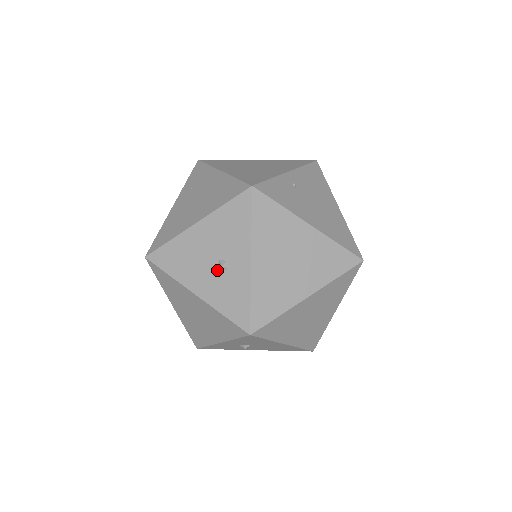
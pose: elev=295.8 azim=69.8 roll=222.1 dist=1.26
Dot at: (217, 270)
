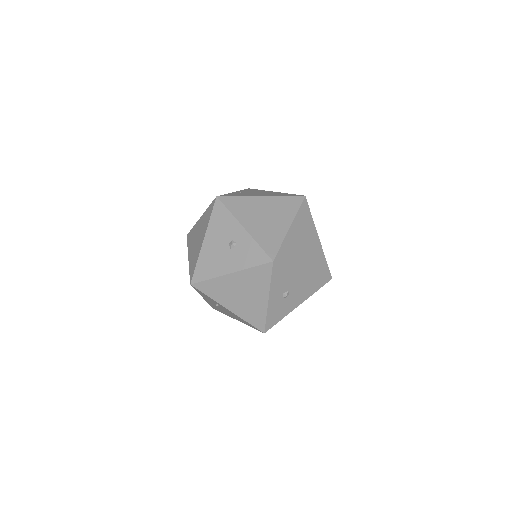
Dot at: (231, 249)
